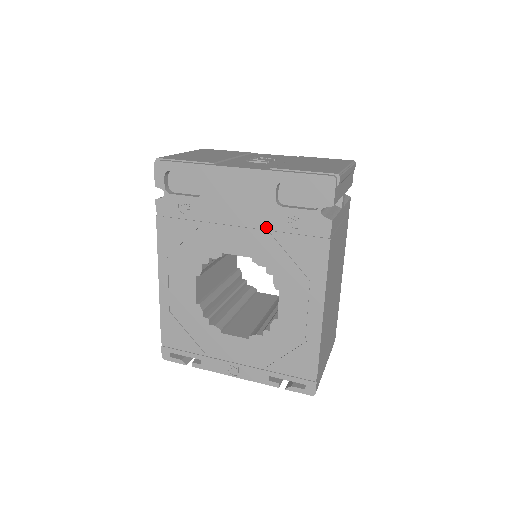
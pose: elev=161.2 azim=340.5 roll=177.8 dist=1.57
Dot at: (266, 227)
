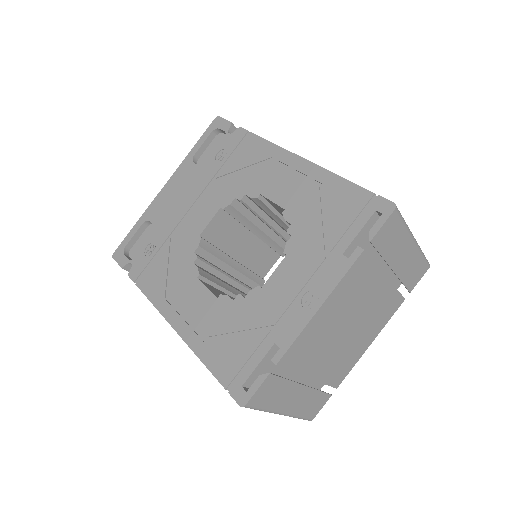
Dot at: (210, 184)
